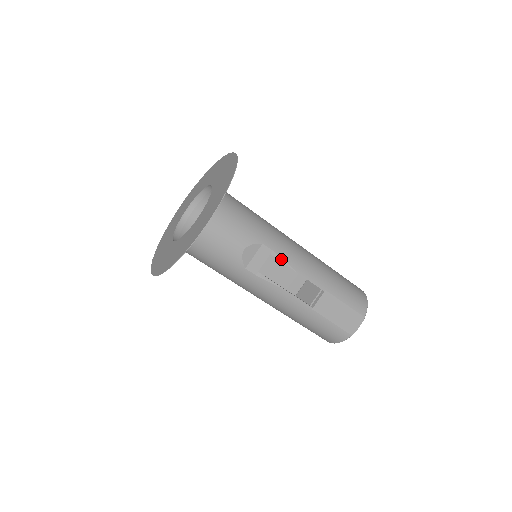
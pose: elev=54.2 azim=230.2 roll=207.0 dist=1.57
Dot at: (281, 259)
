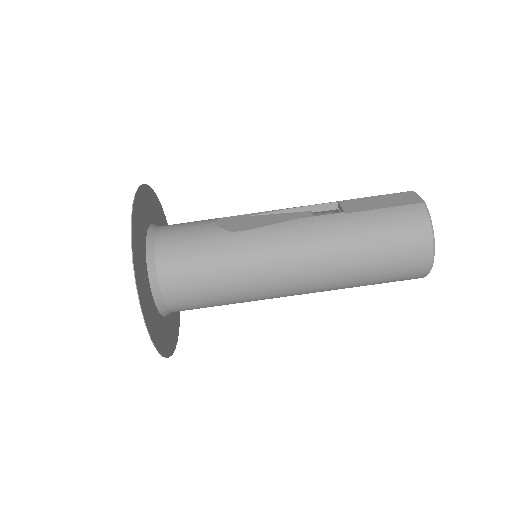
Dot at: (263, 213)
